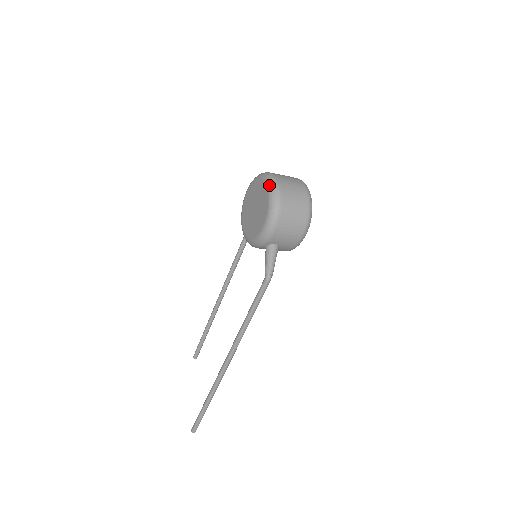
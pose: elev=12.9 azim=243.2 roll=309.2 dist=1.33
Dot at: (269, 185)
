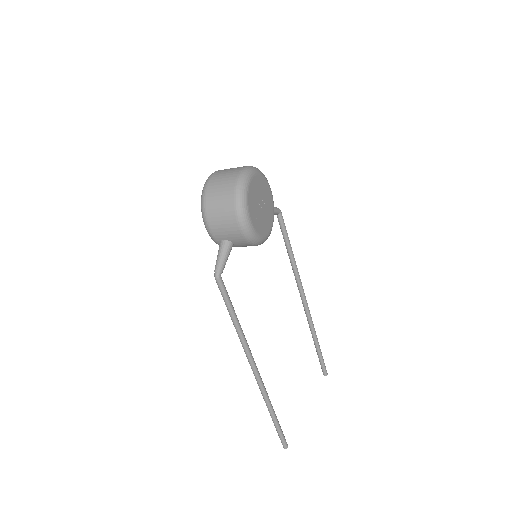
Dot at: occluded
